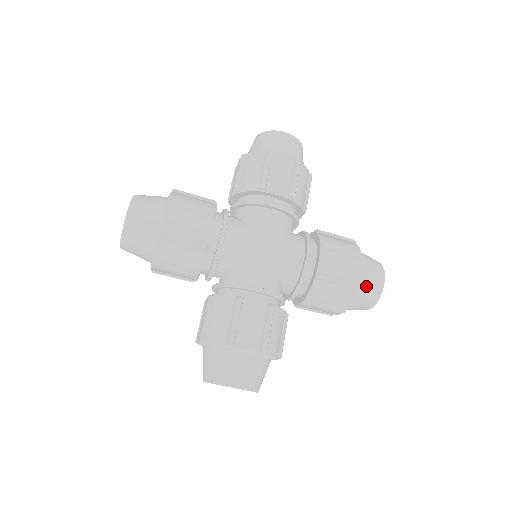
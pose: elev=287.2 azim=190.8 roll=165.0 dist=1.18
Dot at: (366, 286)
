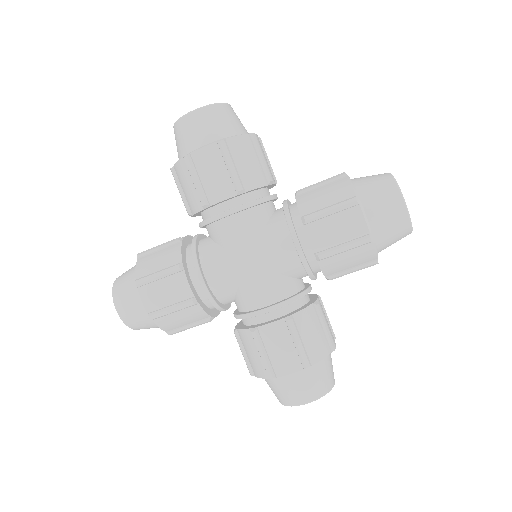
Dot at: (284, 386)
